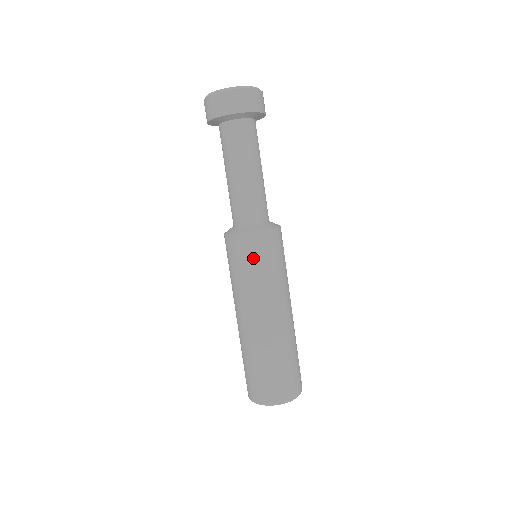
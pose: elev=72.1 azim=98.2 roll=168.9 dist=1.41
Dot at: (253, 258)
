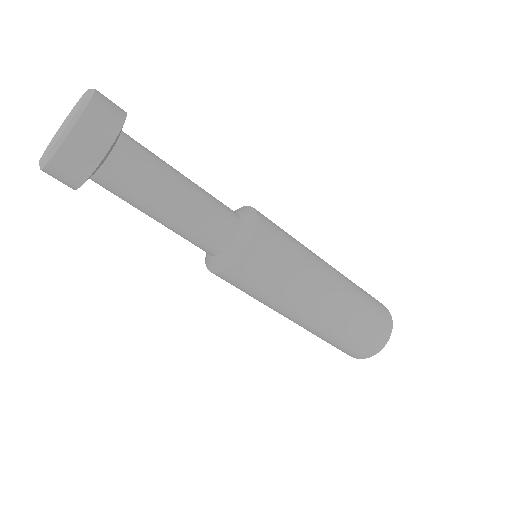
Dot at: (276, 257)
